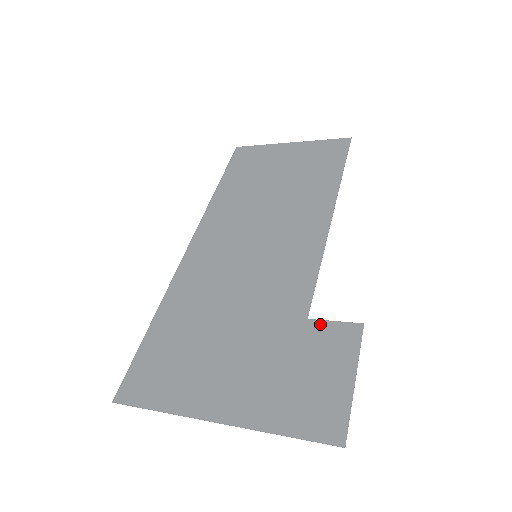
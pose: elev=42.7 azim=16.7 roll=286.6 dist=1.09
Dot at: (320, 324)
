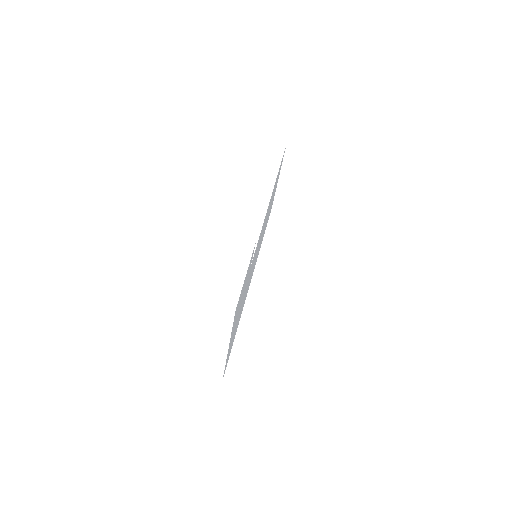
Dot at: (251, 262)
